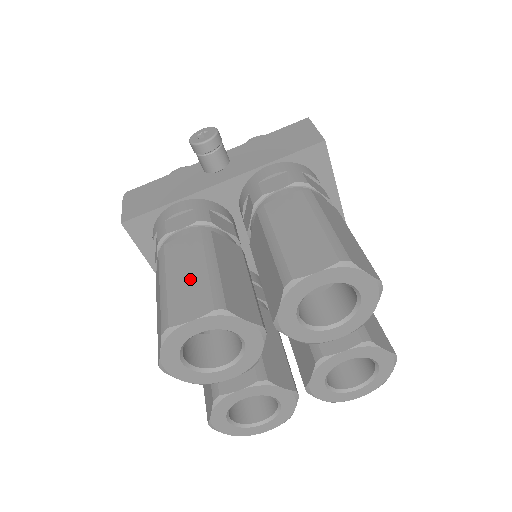
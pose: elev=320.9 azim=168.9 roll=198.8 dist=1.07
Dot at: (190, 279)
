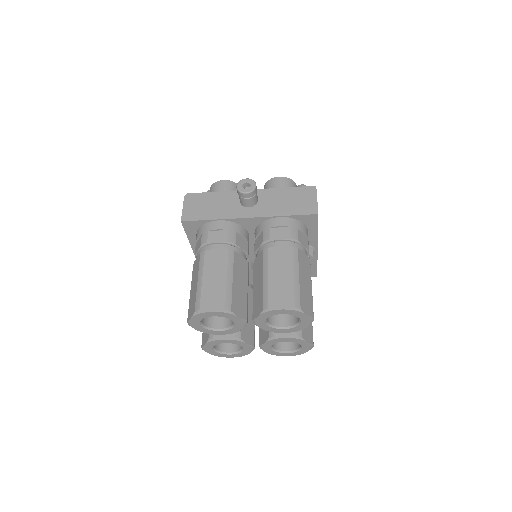
Dot at: (216, 284)
